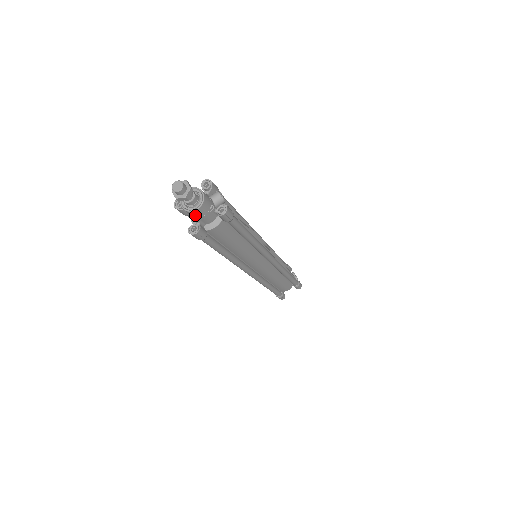
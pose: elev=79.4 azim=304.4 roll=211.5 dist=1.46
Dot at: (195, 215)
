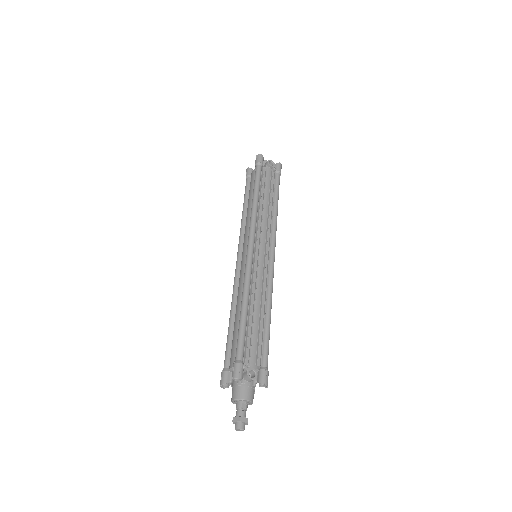
Dot at: occluded
